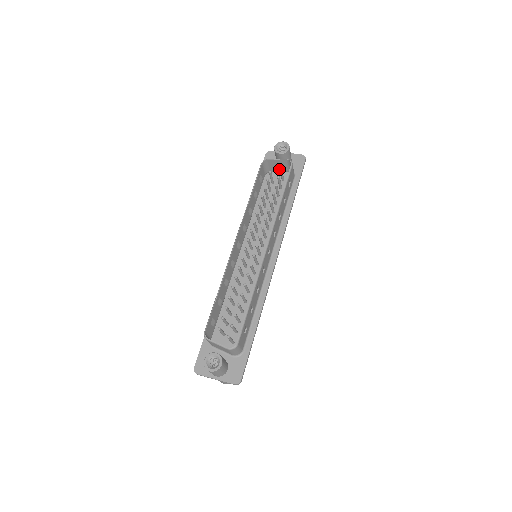
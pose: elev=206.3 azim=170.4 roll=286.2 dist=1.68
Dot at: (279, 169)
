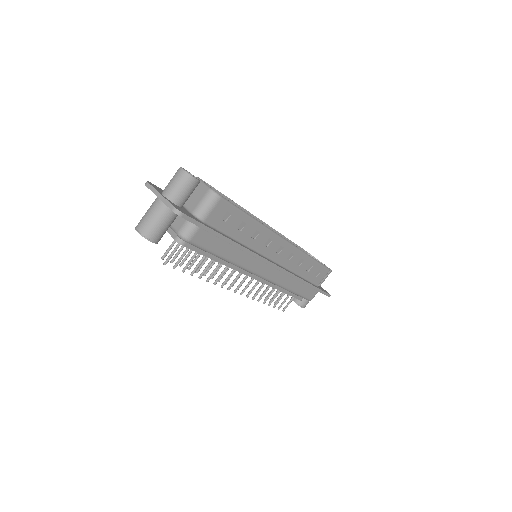
Dot at: occluded
